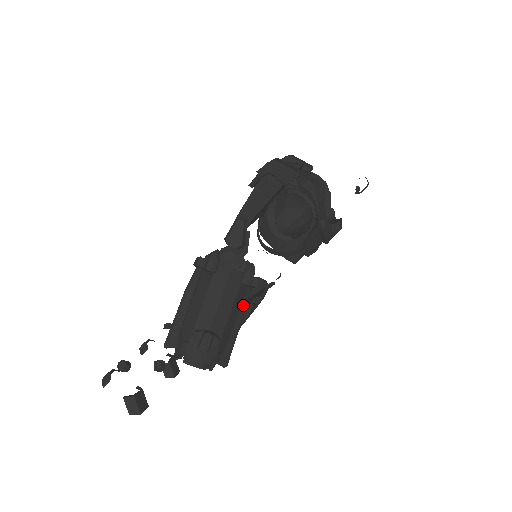
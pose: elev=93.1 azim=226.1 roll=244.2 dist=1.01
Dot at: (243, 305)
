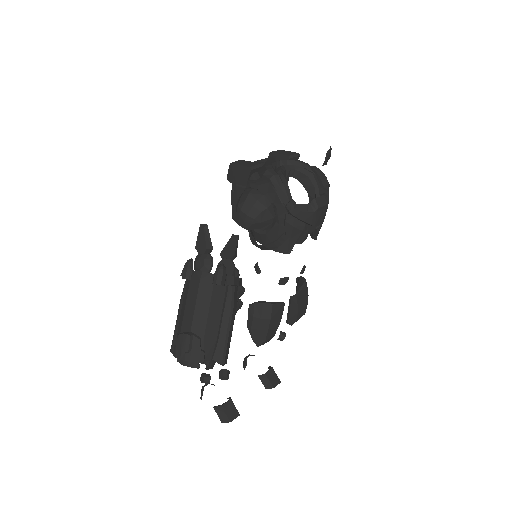
Dot at: (228, 304)
